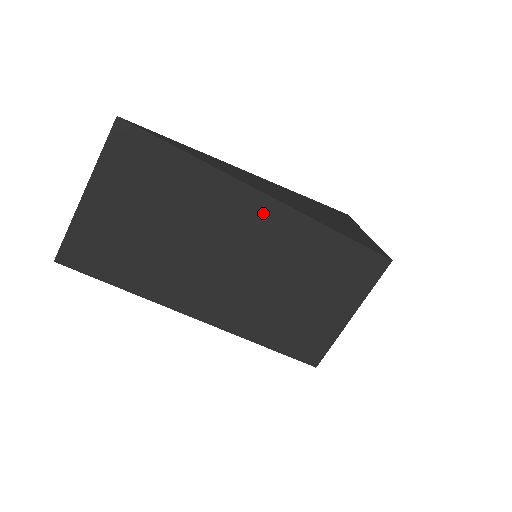
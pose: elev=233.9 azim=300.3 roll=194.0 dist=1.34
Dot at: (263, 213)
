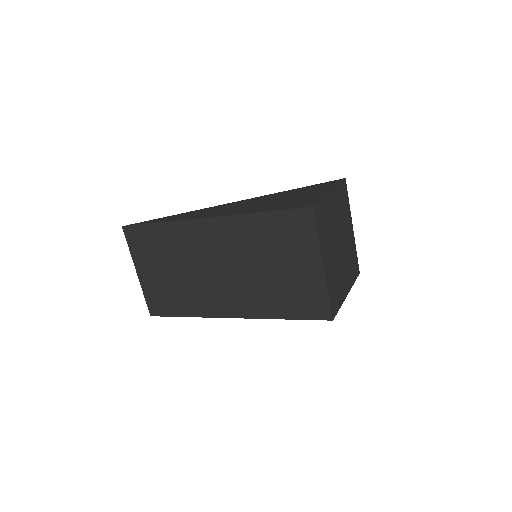
Dot at: (211, 230)
